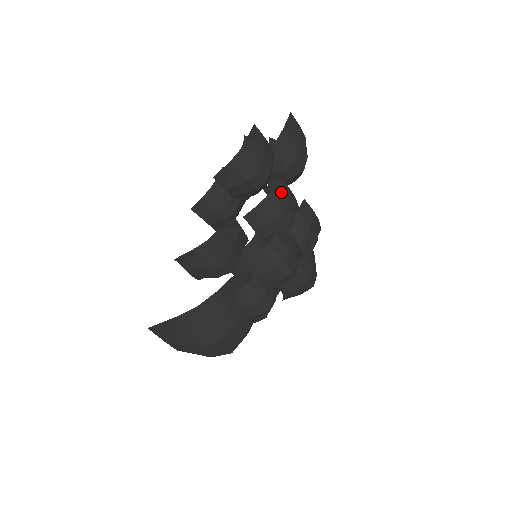
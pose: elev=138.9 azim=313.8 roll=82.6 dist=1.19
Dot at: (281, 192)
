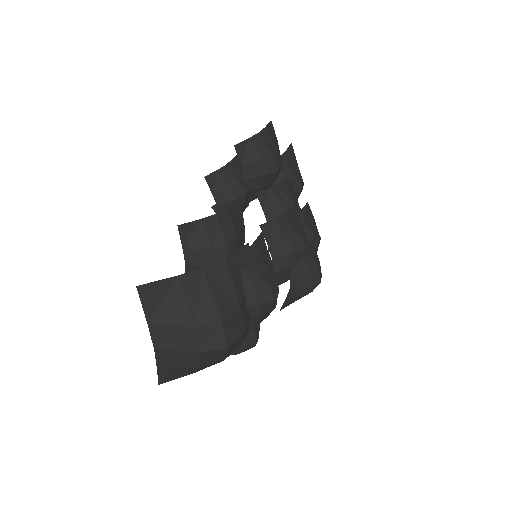
Dot at: (289, 187)
